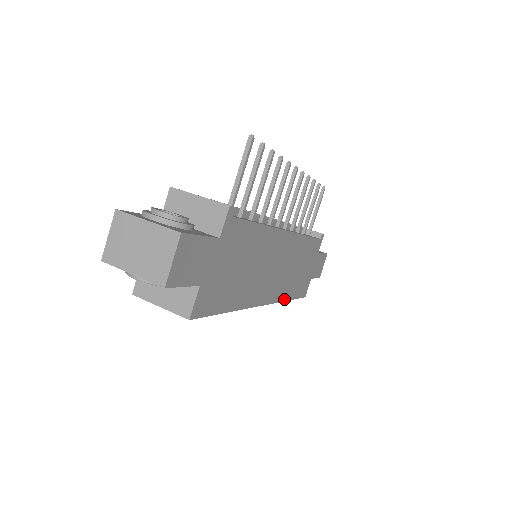
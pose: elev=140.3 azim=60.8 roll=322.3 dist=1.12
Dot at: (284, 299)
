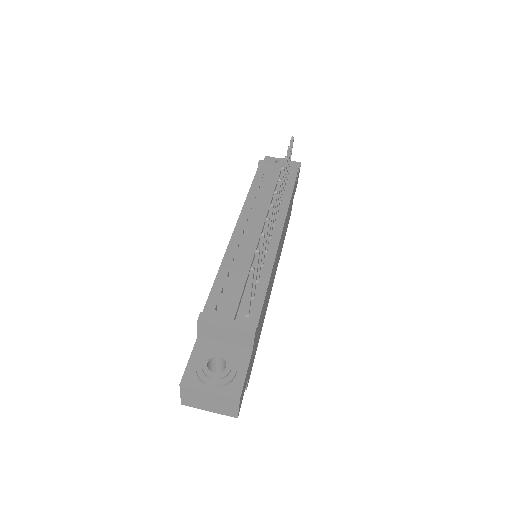
Dot at: occluded
